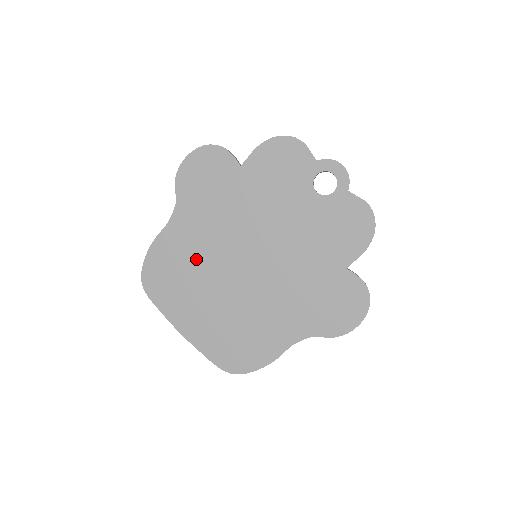
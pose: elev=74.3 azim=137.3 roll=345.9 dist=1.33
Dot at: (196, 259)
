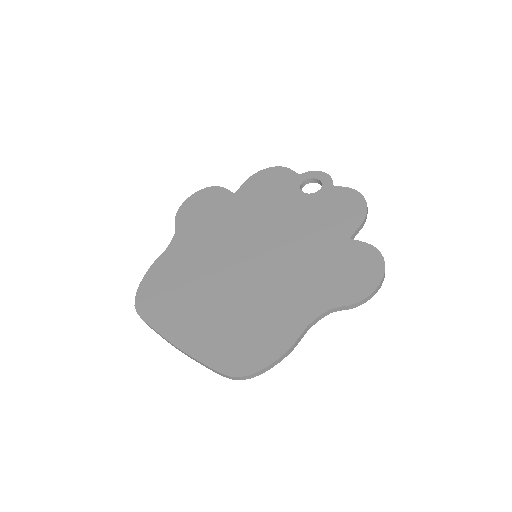
Dot at: (194, 270)
